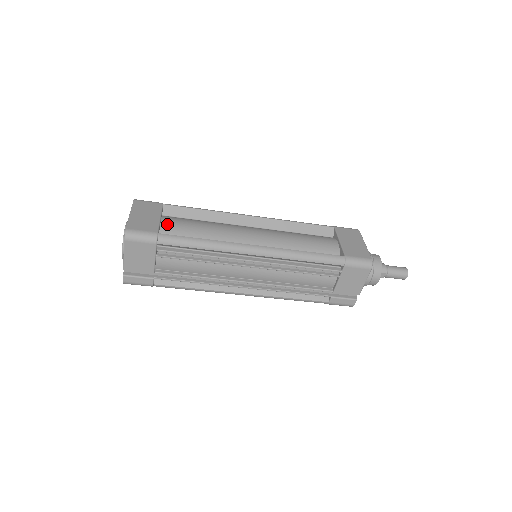
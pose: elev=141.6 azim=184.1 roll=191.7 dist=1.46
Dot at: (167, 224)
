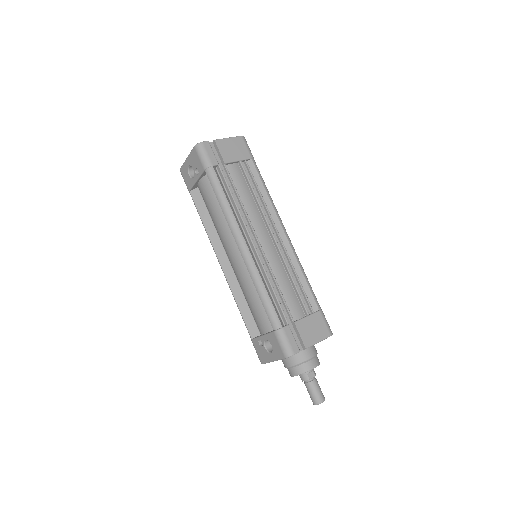
Dot at: occluded
